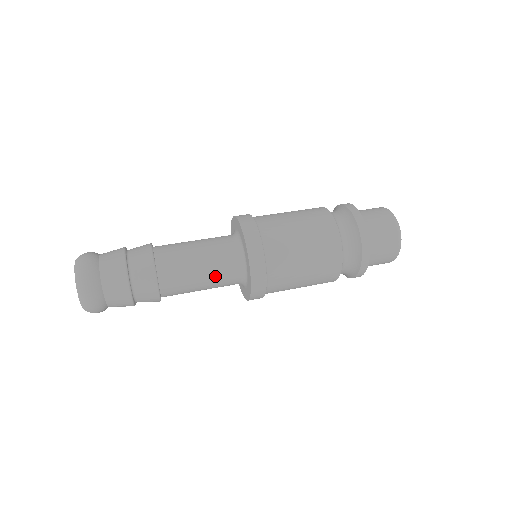
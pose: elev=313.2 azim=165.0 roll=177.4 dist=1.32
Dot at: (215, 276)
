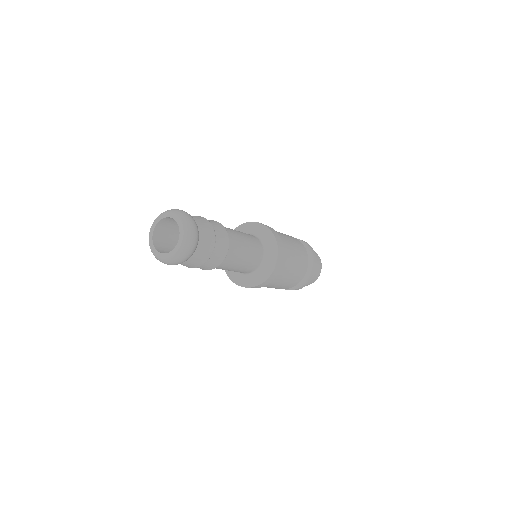
Dot at: (251, 257)
